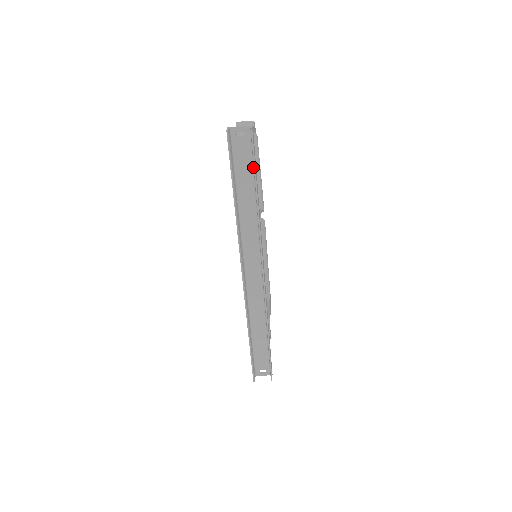
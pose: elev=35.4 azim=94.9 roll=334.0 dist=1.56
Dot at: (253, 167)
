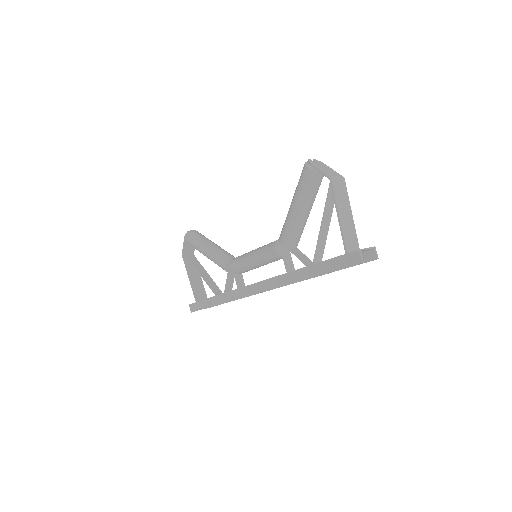
Dot at: occluded
